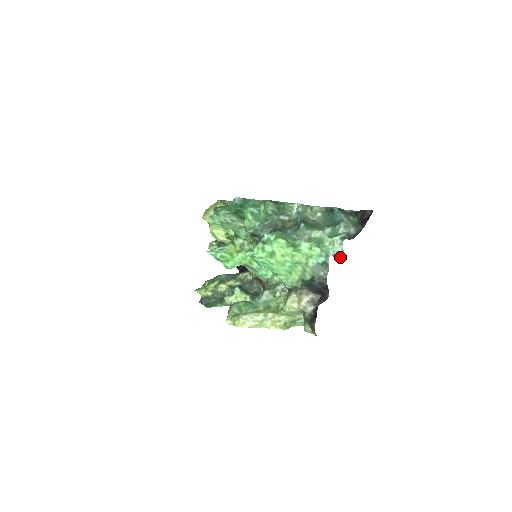
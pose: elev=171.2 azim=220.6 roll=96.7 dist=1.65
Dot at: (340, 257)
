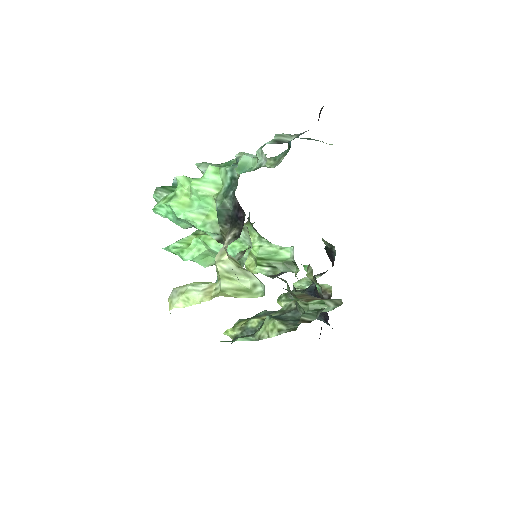
Dot at: occluded
